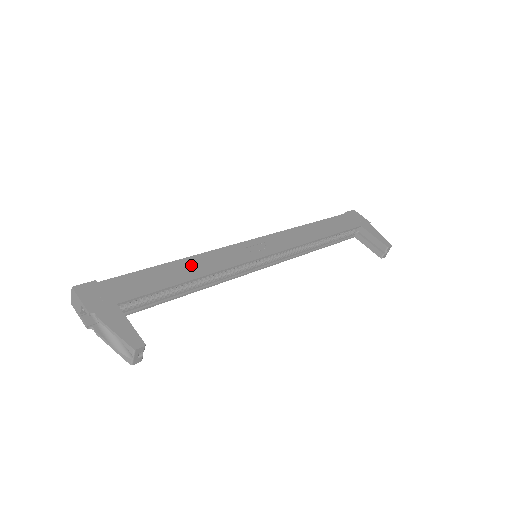
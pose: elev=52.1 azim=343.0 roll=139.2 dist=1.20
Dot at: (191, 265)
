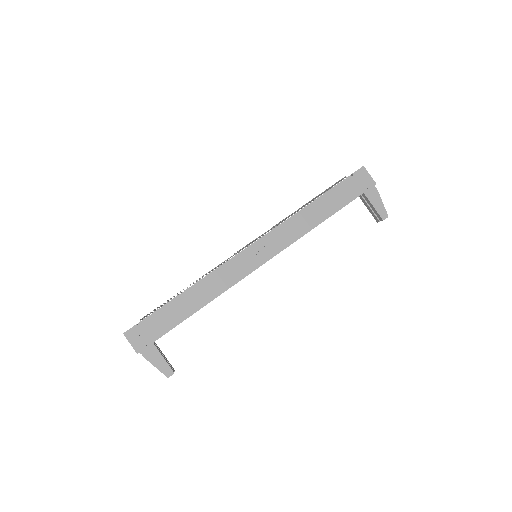
Dot at: (201, 292)
